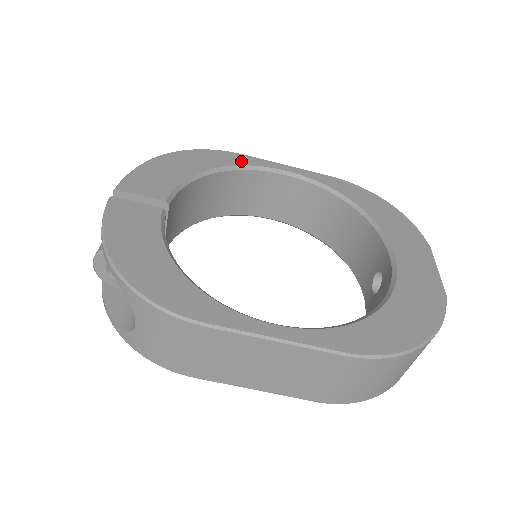
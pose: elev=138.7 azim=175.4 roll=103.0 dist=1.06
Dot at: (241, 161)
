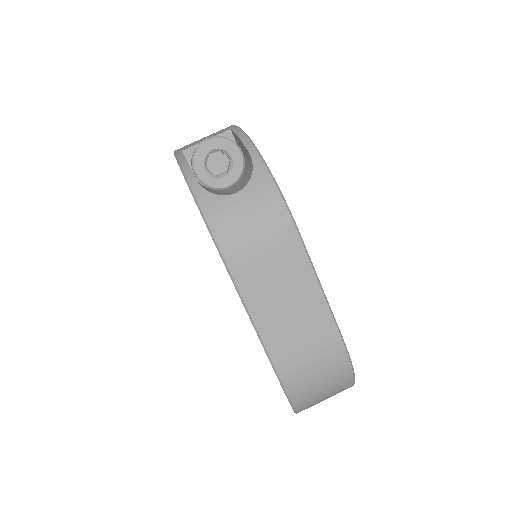
Dot at: occluded
